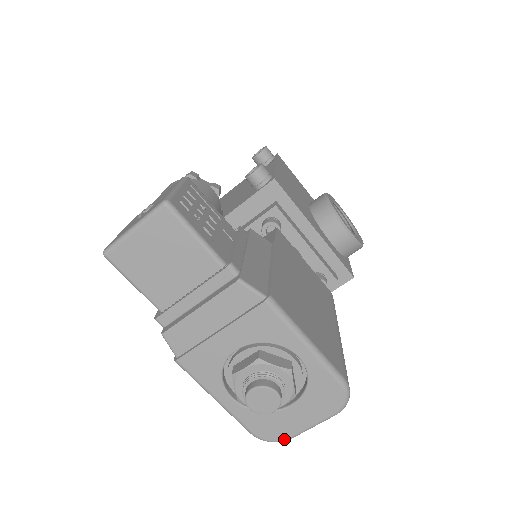
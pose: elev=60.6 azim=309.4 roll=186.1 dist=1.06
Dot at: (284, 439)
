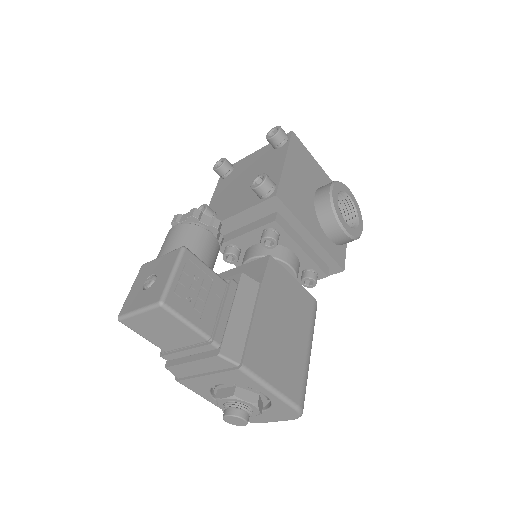
Dot at: occluded
